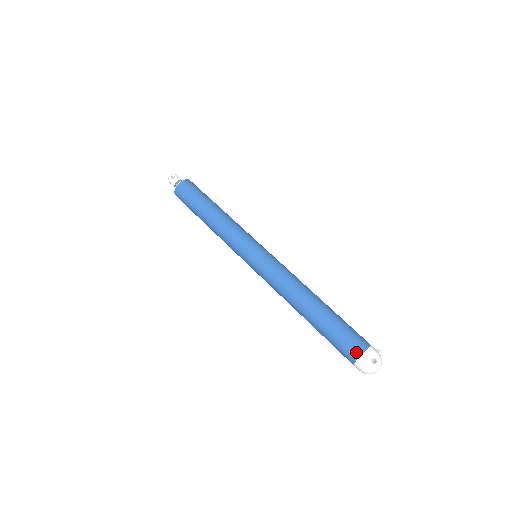
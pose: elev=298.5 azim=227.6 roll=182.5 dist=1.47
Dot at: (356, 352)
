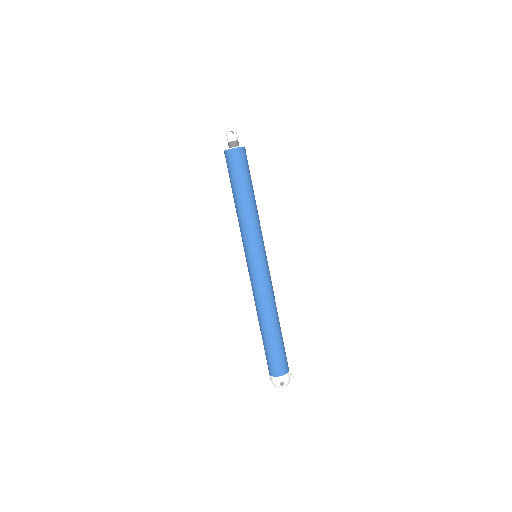
Dot at: (275, 373)
